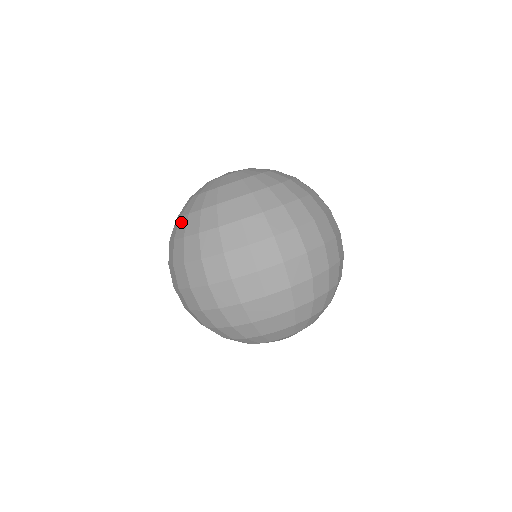
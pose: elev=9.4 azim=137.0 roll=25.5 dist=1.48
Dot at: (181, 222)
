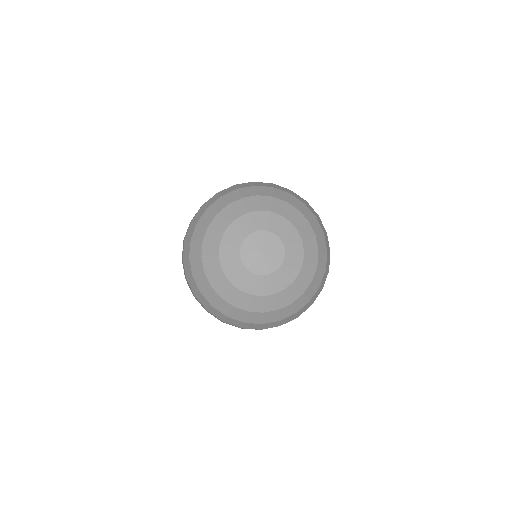
Dot at: (253, 316)
